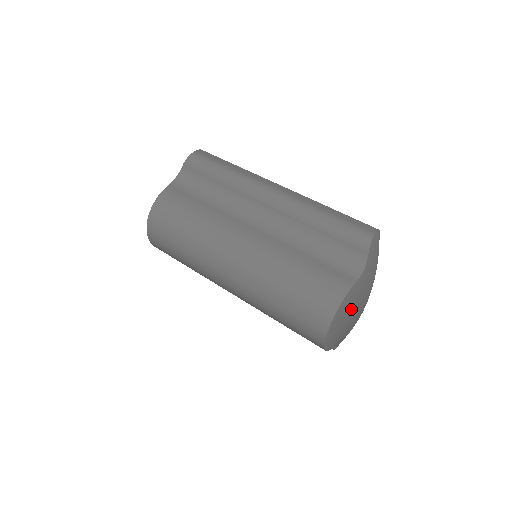
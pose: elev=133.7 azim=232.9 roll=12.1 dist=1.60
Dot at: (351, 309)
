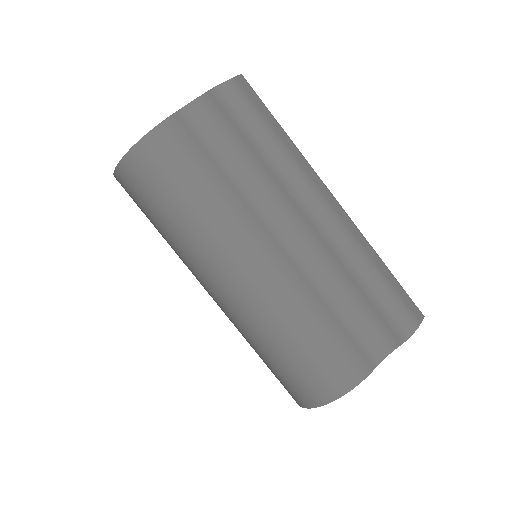
Dot at: occluded
